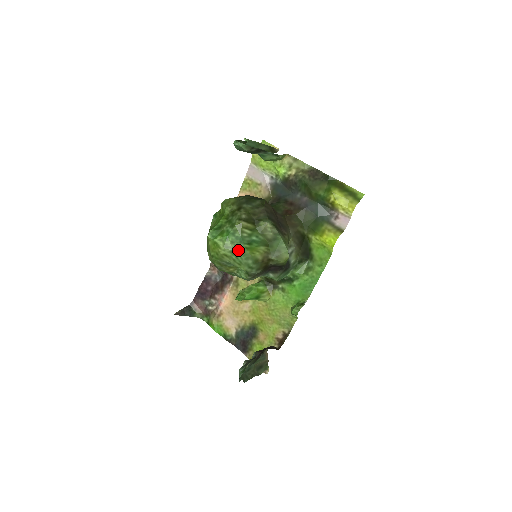
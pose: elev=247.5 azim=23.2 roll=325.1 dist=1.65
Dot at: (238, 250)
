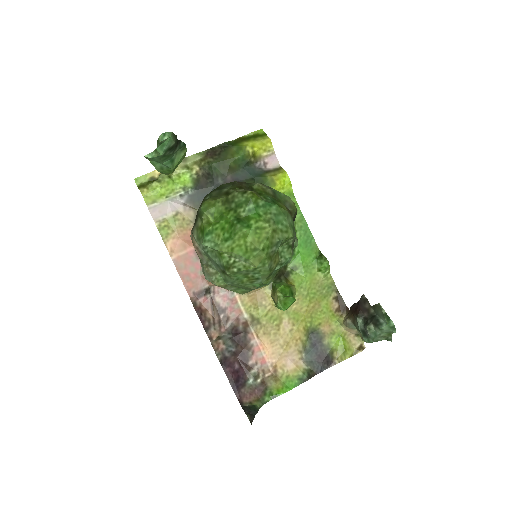
Dot at: (277, 215)
